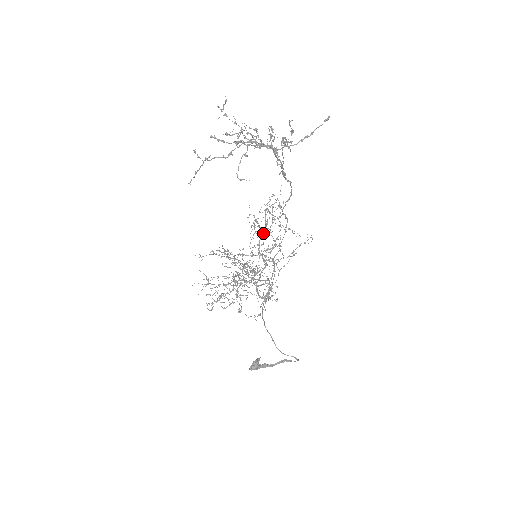
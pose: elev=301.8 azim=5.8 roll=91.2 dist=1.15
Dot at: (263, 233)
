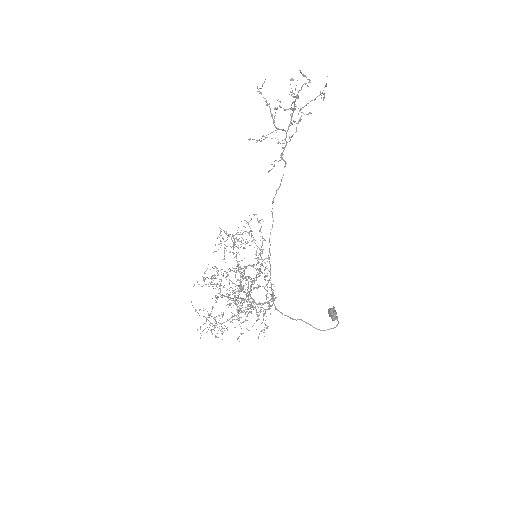
Dot at: occluded
